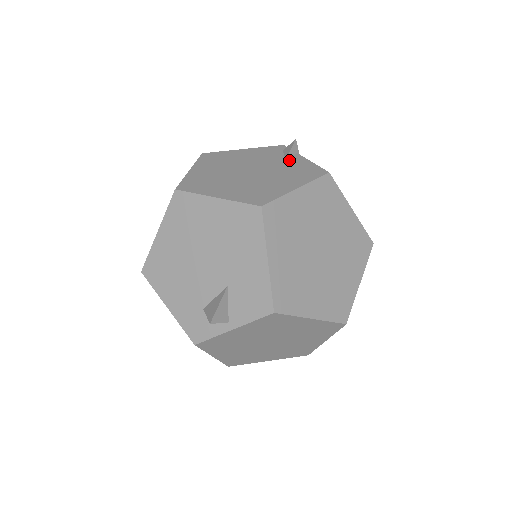
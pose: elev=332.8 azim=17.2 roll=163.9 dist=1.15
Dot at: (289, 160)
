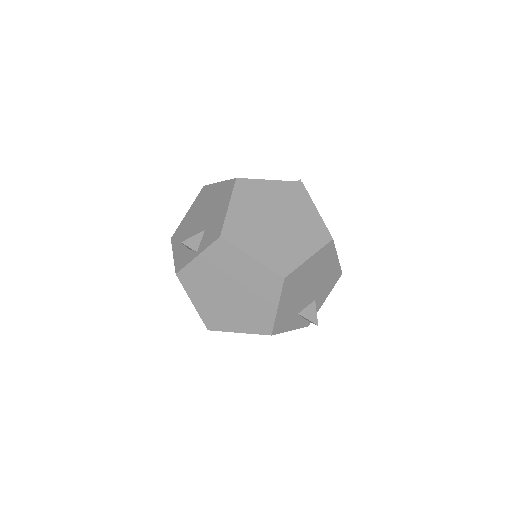
Dot at: occluded
